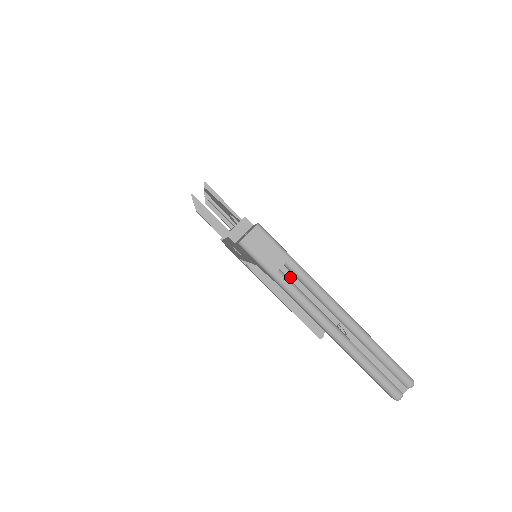
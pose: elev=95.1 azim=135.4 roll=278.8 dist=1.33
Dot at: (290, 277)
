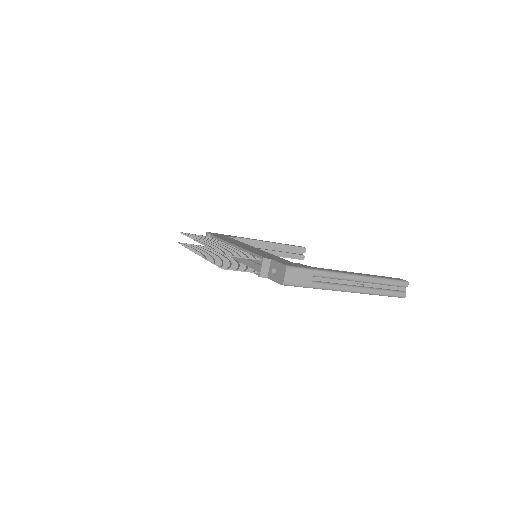
Dot at: (319, 280)
